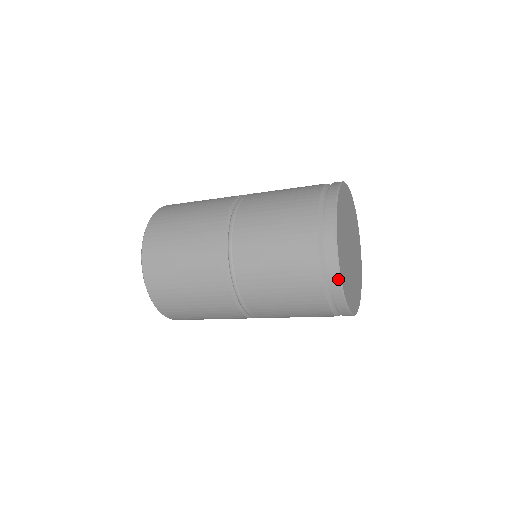
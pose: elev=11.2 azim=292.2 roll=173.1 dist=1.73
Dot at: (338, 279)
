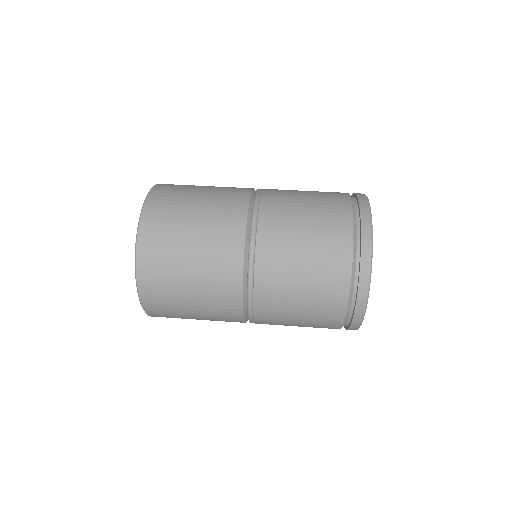
Dot at: occluded
